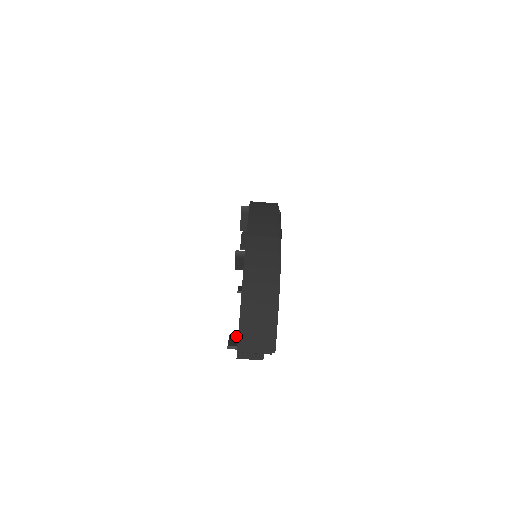
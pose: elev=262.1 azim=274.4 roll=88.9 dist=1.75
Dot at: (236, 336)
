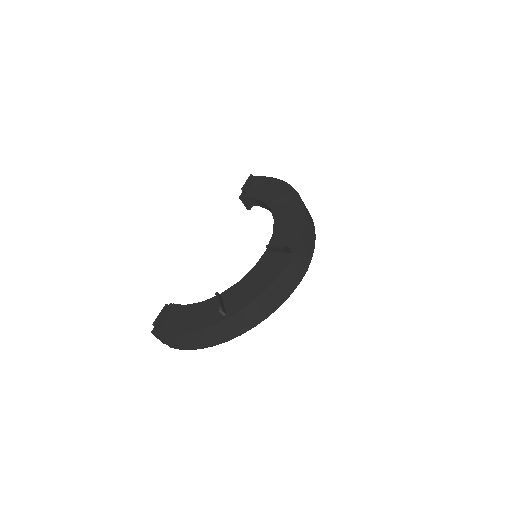
Dot at: (170, 309)
